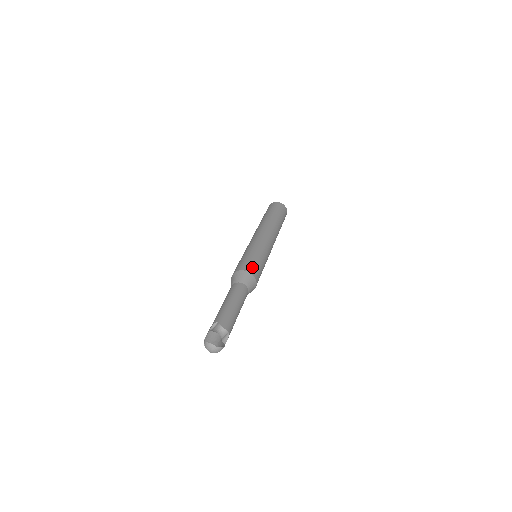
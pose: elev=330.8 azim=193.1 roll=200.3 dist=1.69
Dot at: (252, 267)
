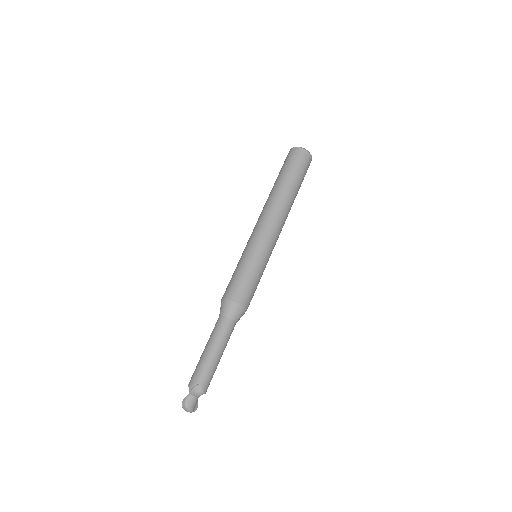
Dot at: (250, 298)
